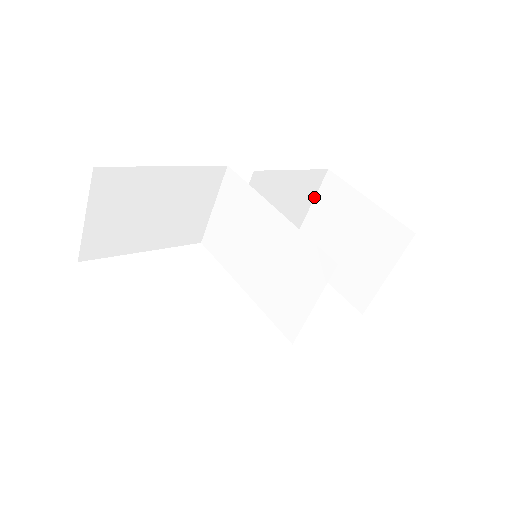
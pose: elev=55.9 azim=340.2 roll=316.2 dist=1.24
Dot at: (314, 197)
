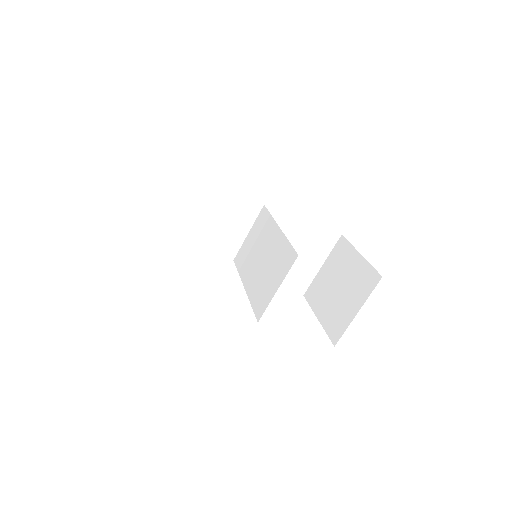
Dot at: (328, 255)
